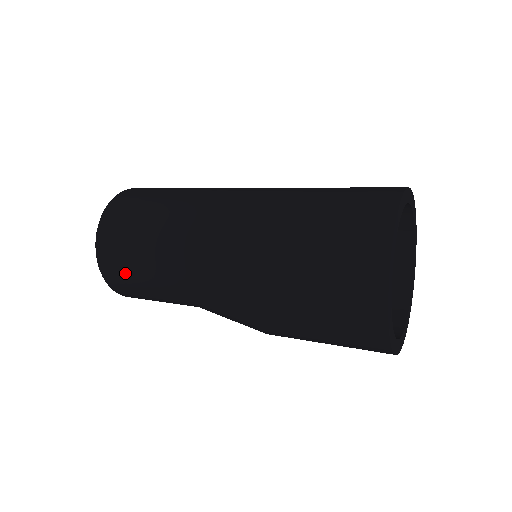
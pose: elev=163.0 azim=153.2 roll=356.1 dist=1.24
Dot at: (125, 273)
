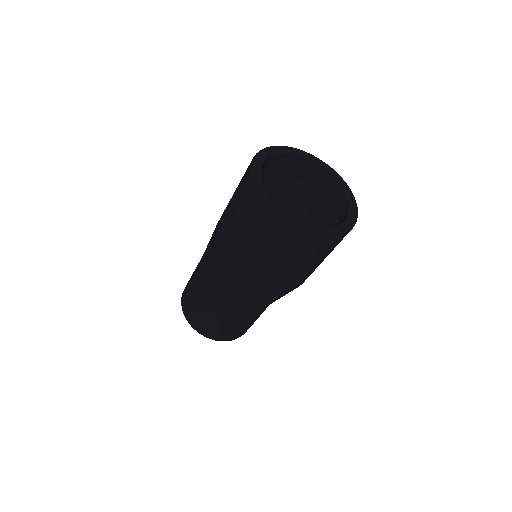
Dot at: (191, 304)
